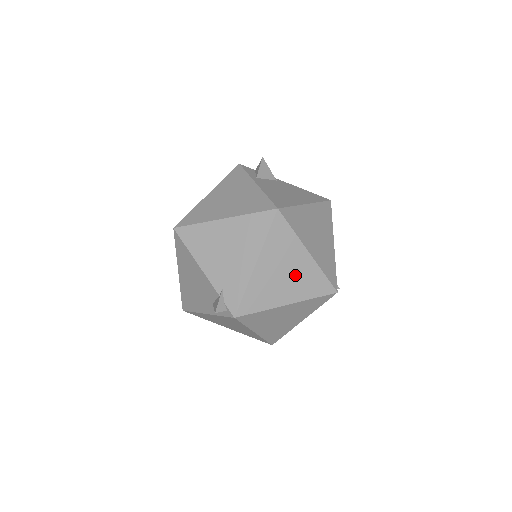
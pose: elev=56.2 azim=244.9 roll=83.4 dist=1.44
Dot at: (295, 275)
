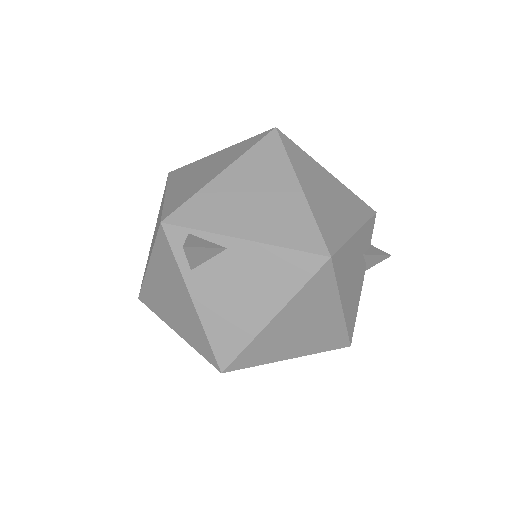
Dot at: occluded
